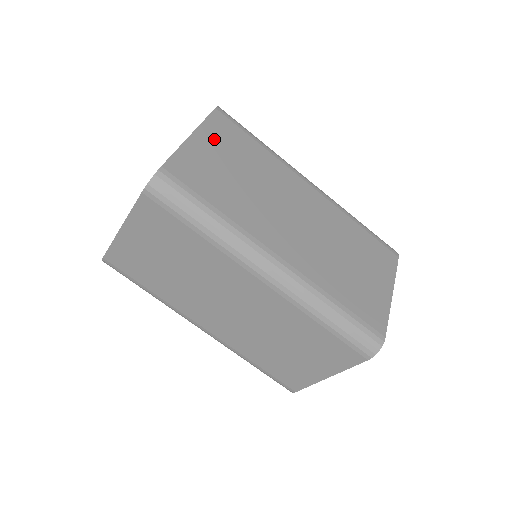
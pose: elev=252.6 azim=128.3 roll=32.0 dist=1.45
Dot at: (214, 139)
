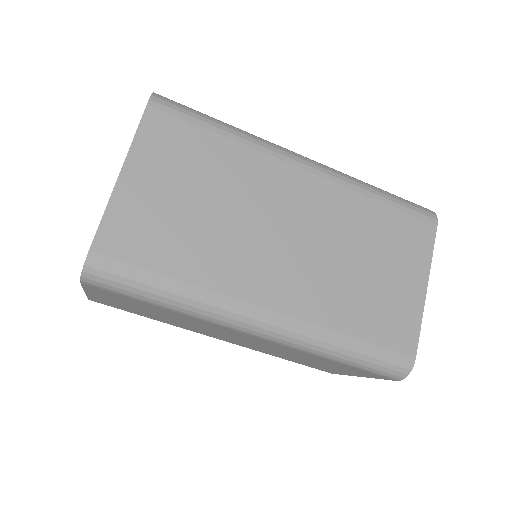
Dot at: (153, 163)
